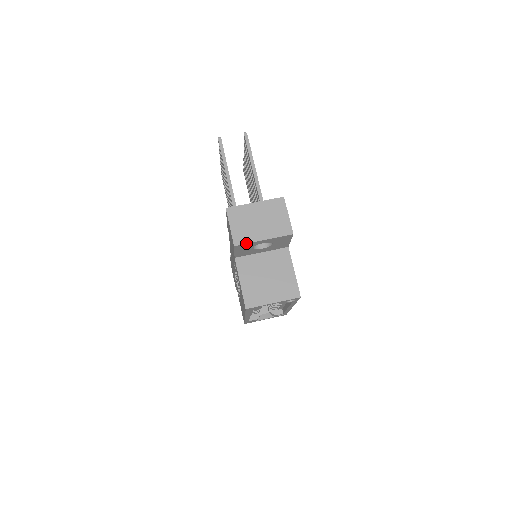
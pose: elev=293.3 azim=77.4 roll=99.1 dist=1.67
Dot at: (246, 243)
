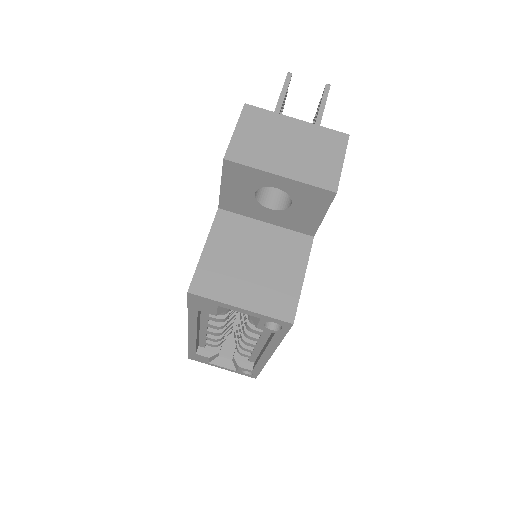
Dot at: (247, 165)
